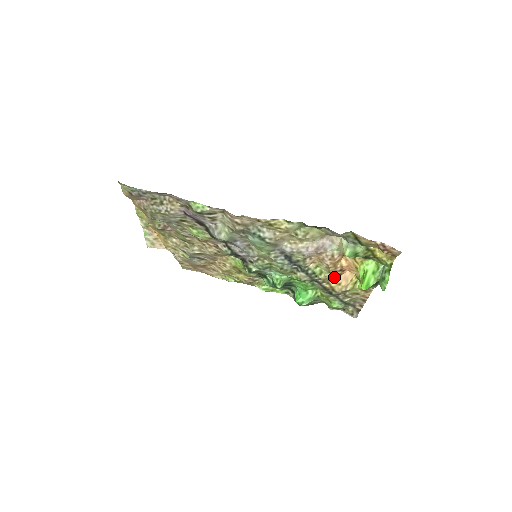
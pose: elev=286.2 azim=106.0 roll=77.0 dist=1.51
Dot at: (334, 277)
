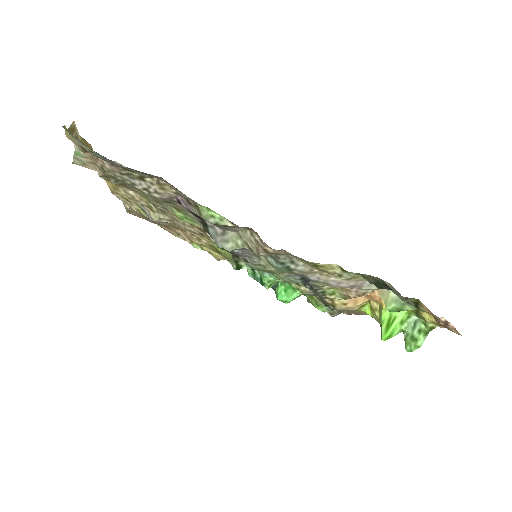
Dot at: occluded
